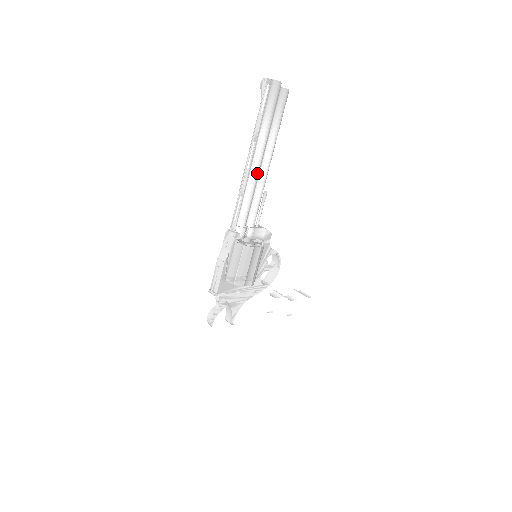
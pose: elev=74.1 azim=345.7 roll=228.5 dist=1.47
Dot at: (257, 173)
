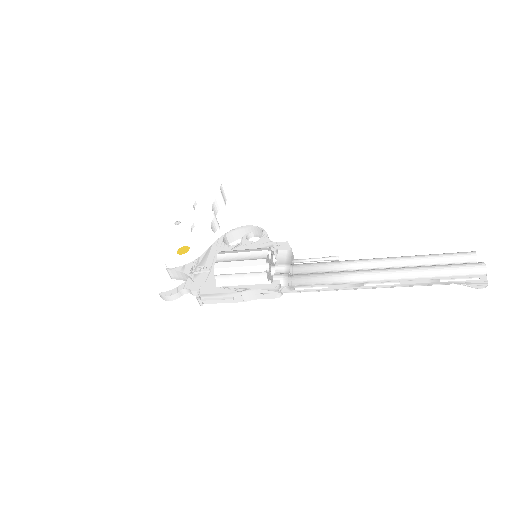
Dot at: occluded
